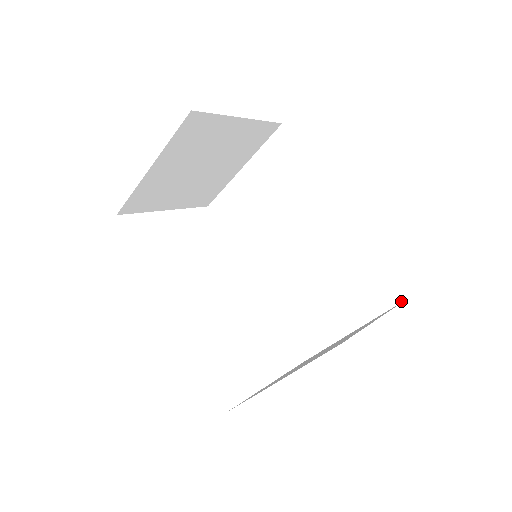
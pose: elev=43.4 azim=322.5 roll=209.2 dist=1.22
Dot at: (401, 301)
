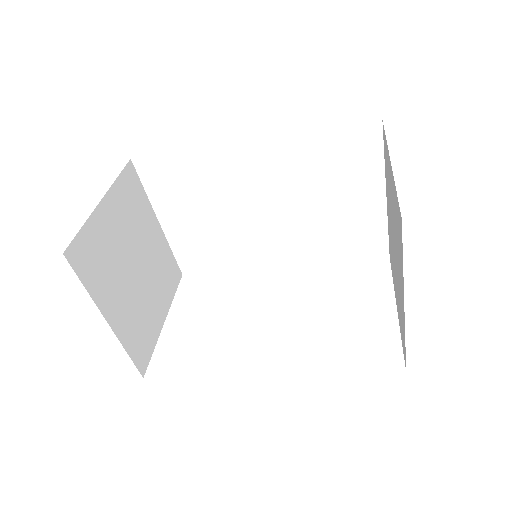
Dot at: (381, 125)
